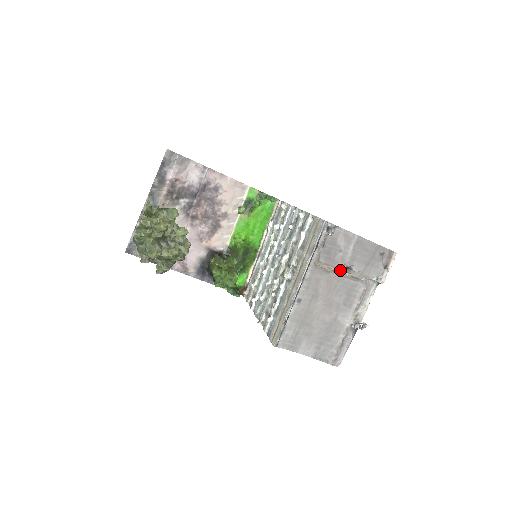
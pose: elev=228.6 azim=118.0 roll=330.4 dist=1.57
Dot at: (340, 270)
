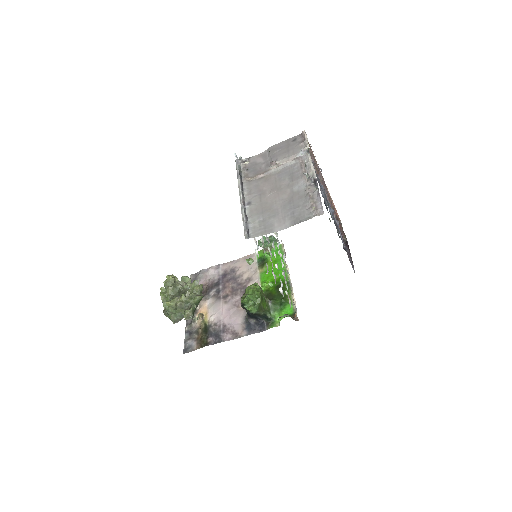
Dot at: (271, 170)
